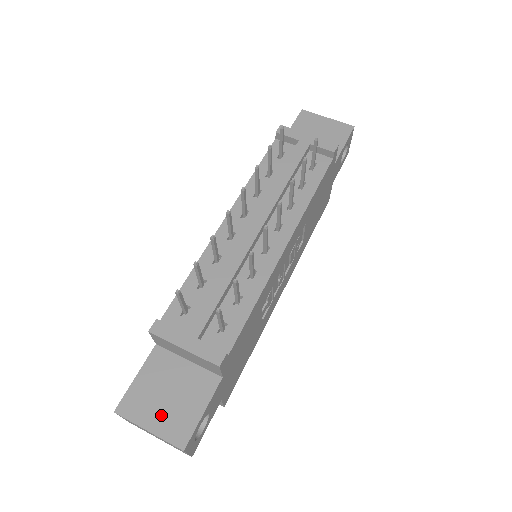
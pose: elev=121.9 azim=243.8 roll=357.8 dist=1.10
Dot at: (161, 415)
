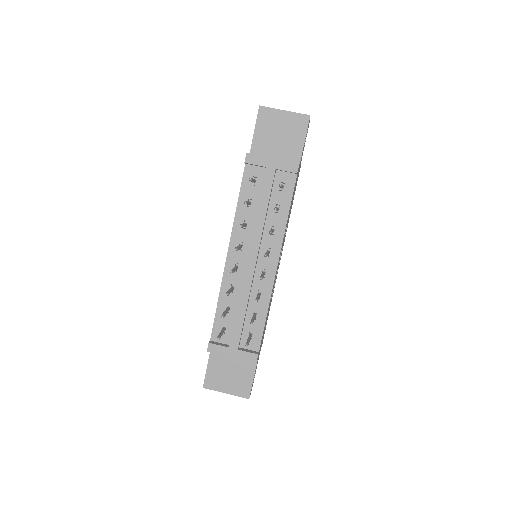
Dot at: (230, 384)
